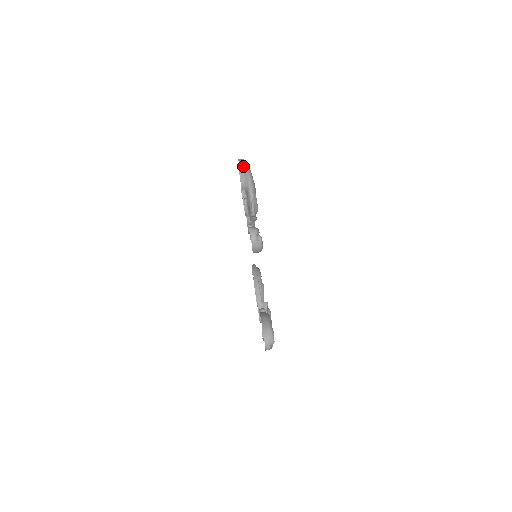
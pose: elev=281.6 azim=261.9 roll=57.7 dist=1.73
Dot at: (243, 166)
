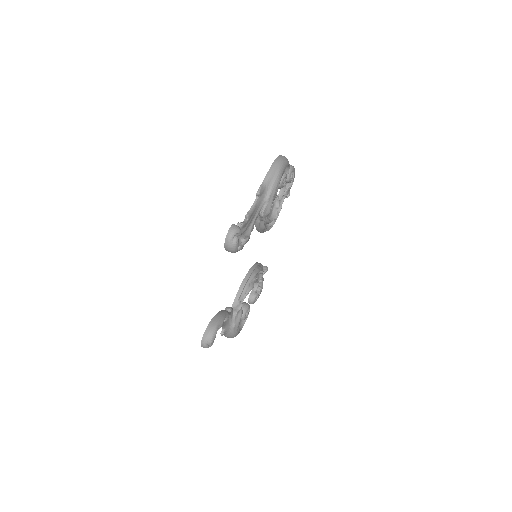
Dot at: (277, 164)
